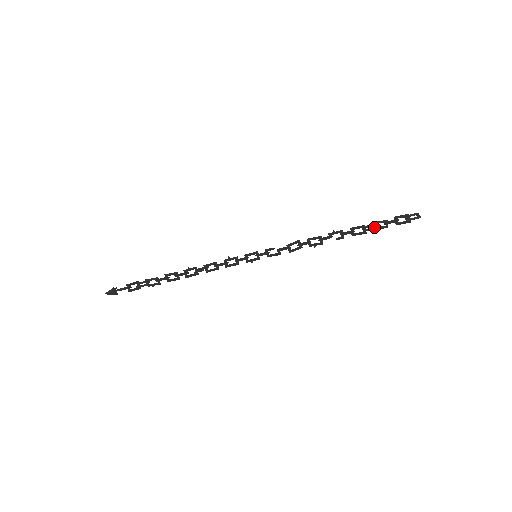
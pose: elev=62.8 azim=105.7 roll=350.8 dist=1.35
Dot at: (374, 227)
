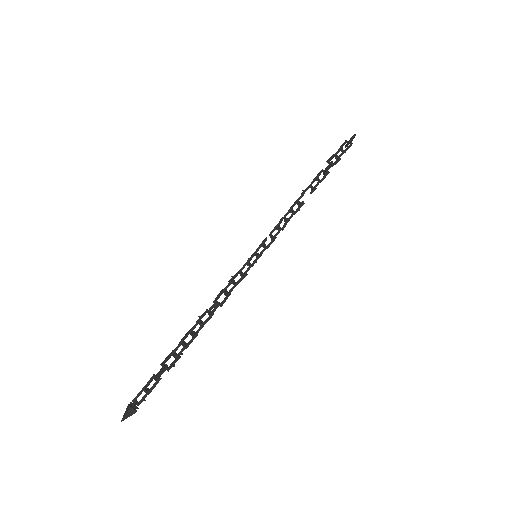
Dot at: (330, 163)
